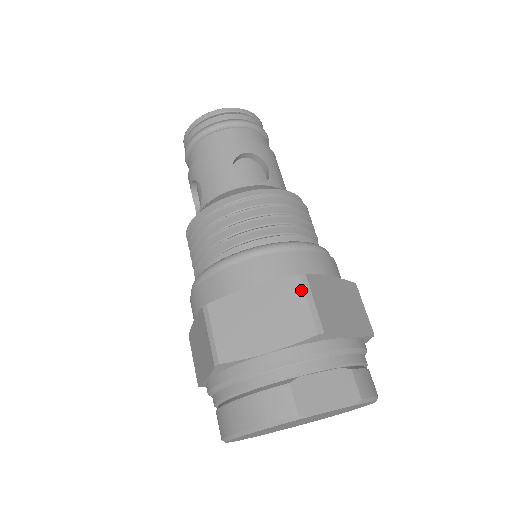
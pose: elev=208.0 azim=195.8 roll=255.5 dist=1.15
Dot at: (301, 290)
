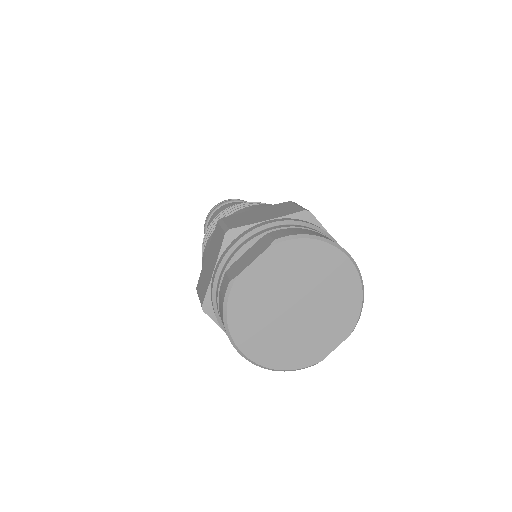
Dot at: (218, 226)
